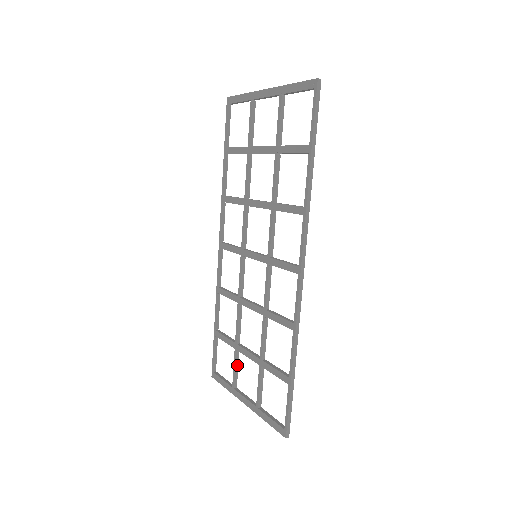
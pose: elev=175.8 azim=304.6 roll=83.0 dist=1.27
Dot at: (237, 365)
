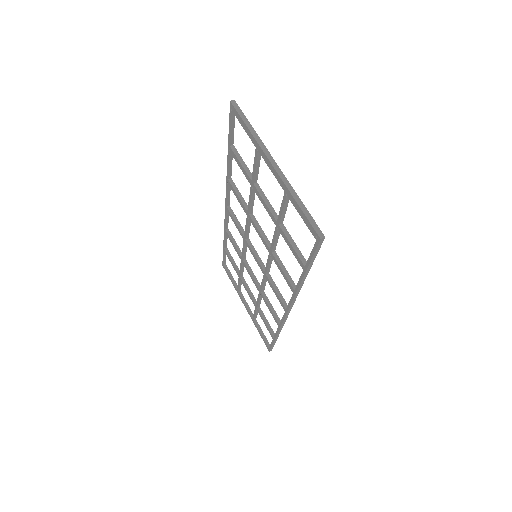
Dot at: (241, 284)
